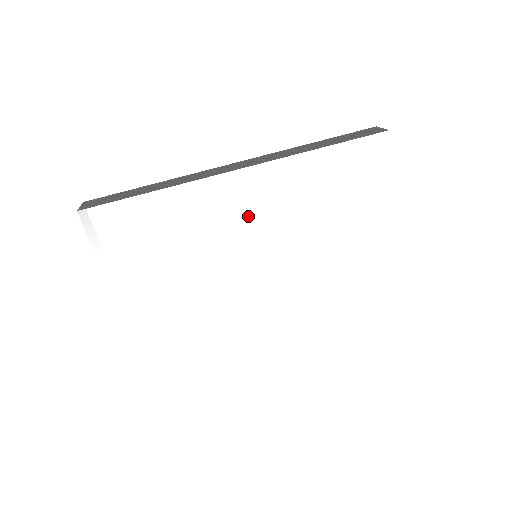
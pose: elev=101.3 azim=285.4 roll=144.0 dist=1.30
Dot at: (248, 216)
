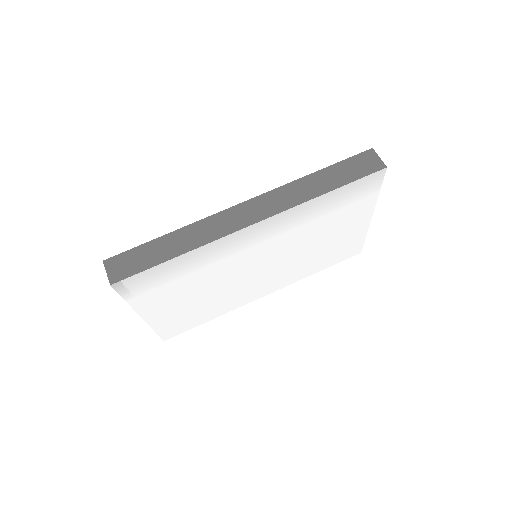
Dot at: (259, 245)
